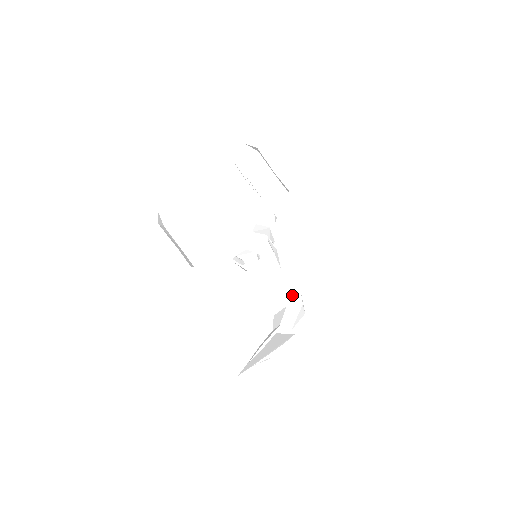
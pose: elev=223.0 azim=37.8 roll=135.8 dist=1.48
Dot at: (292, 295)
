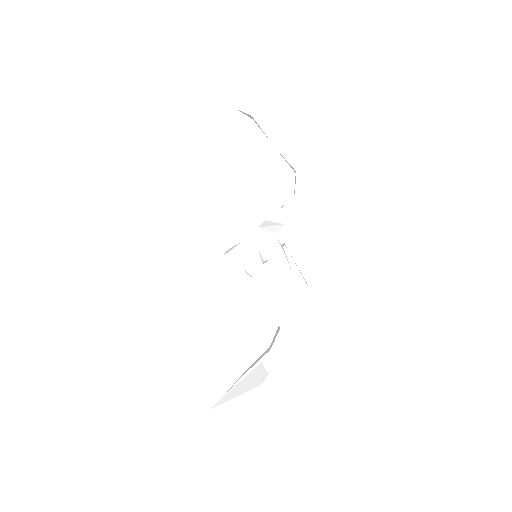
Dot at: (285, 319)
